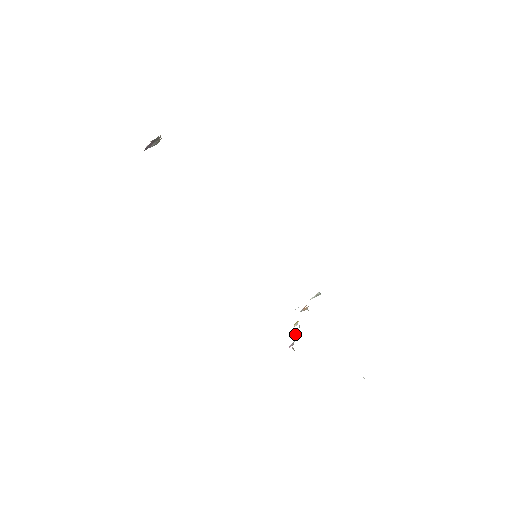
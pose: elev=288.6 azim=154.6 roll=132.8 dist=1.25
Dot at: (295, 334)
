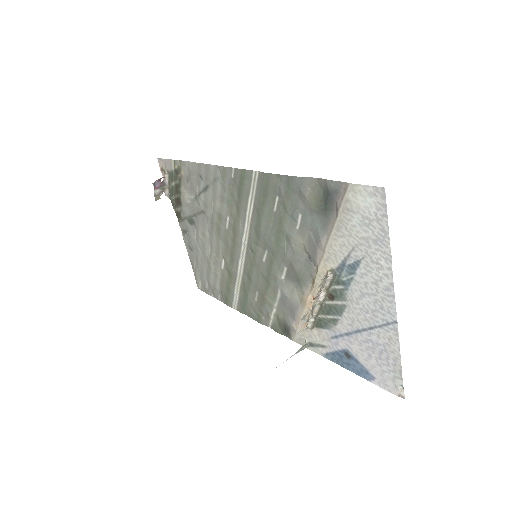
Dot at: (316, 297)
